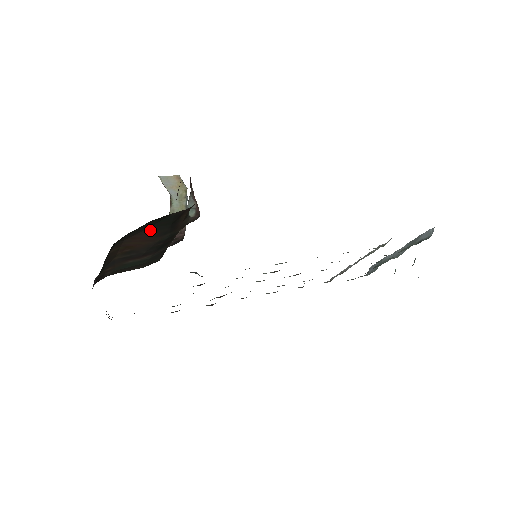
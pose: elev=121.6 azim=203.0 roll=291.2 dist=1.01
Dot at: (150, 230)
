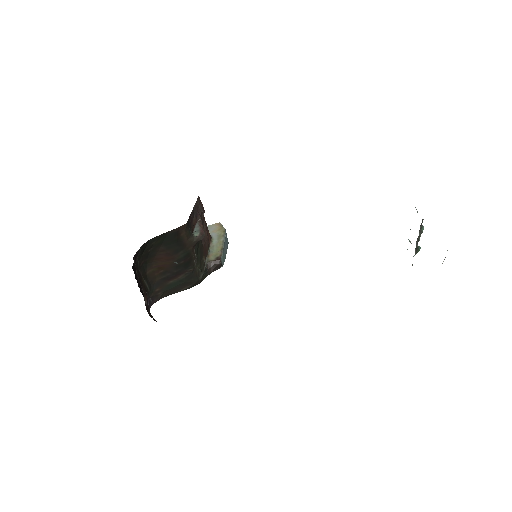
Dot at: (163, 249)
